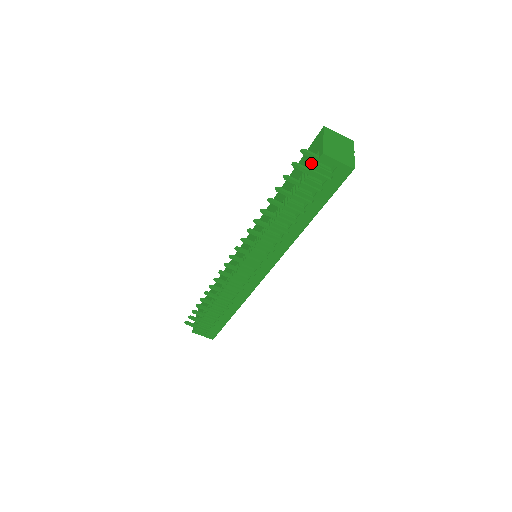
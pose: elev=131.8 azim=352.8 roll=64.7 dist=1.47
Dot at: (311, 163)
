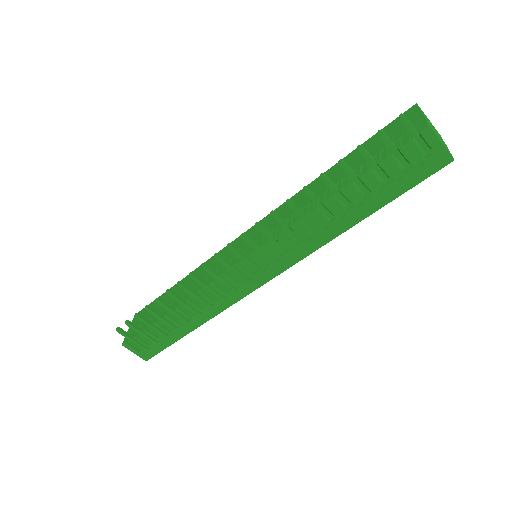
Dot at: (399, 139)
